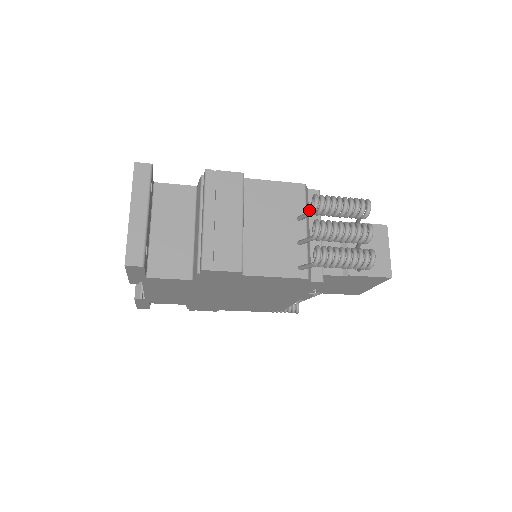
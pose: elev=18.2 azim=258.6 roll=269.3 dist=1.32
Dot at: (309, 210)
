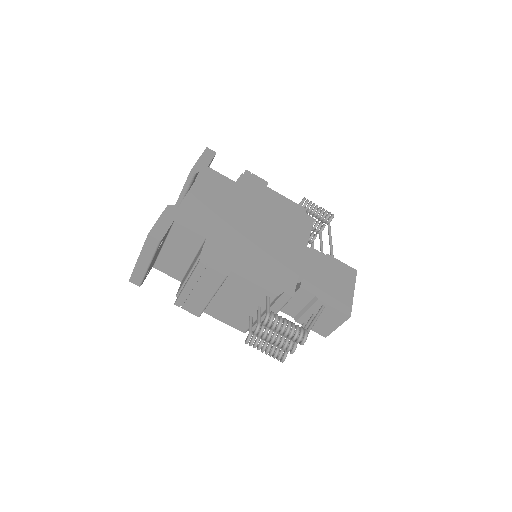
Dot at: occluded
